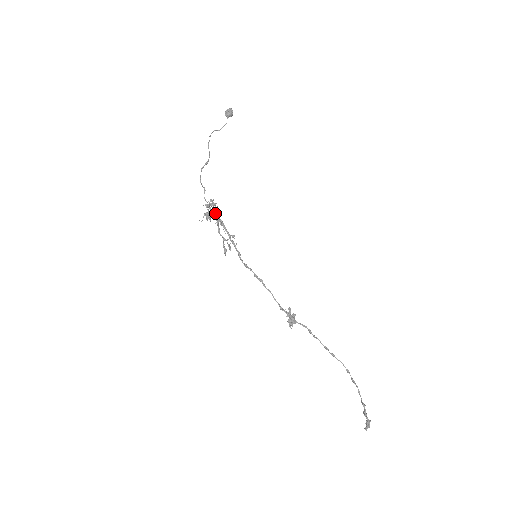
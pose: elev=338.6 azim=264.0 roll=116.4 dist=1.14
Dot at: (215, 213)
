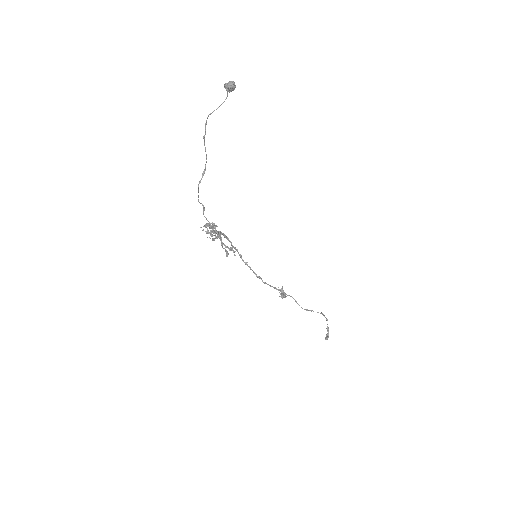
Dot at: occluded
